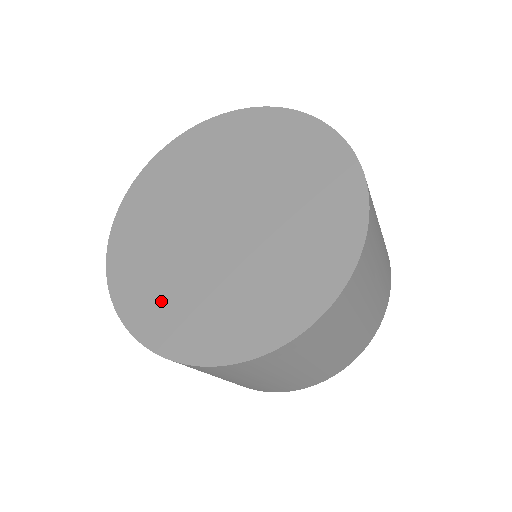
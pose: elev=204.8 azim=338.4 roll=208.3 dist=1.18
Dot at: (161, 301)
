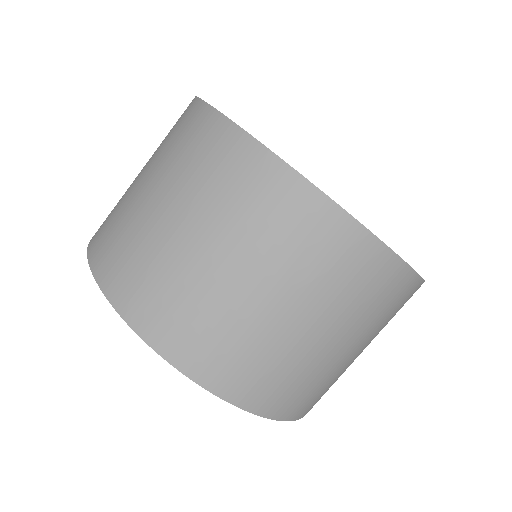
Dot at: occluded
